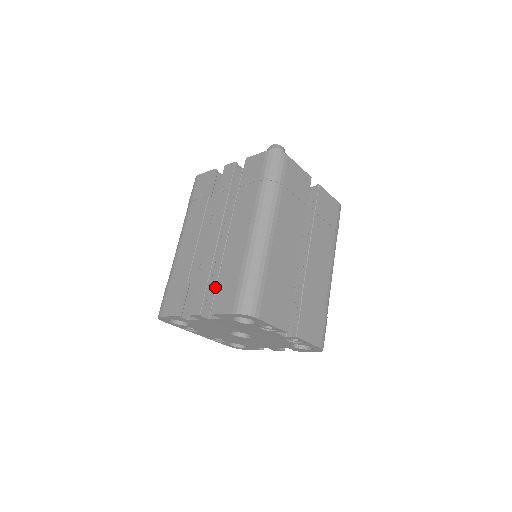
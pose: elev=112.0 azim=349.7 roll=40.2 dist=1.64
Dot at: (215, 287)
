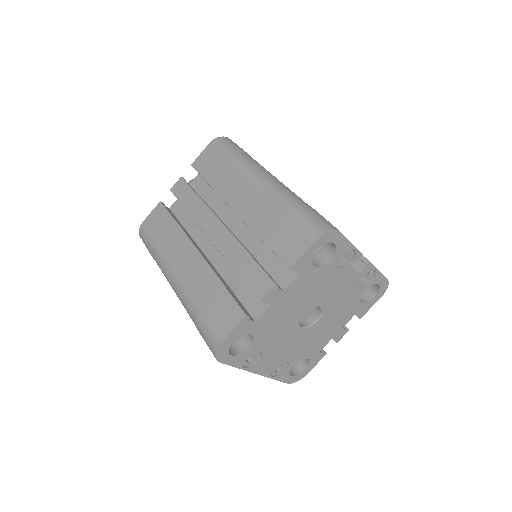
Dot at: occluded
